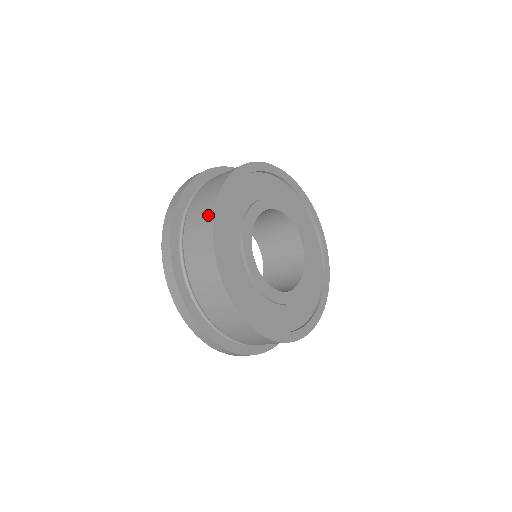
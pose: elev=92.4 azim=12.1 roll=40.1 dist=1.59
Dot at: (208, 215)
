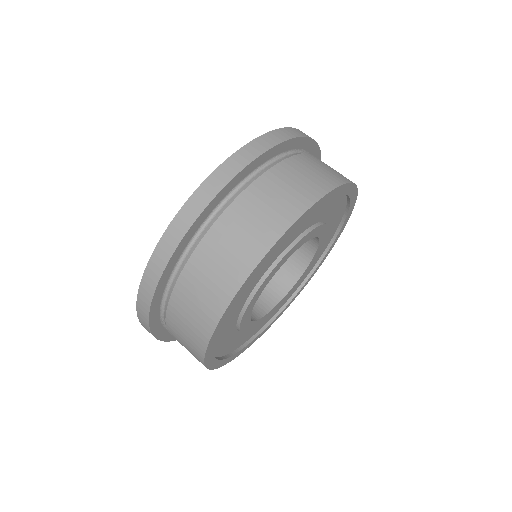
Dot at: (296, 205)
